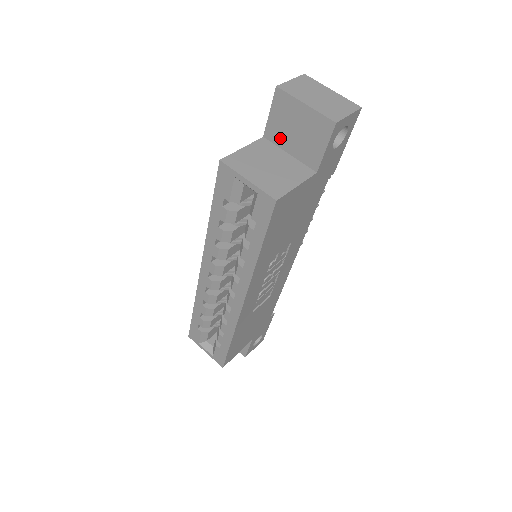
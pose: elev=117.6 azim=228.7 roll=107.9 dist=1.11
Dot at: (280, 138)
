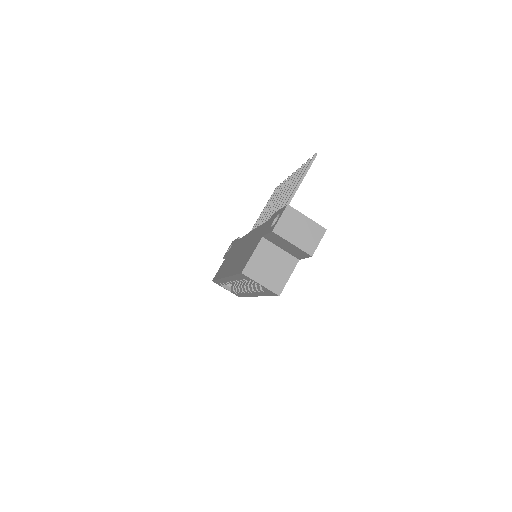
Dot at: (275, 242)
